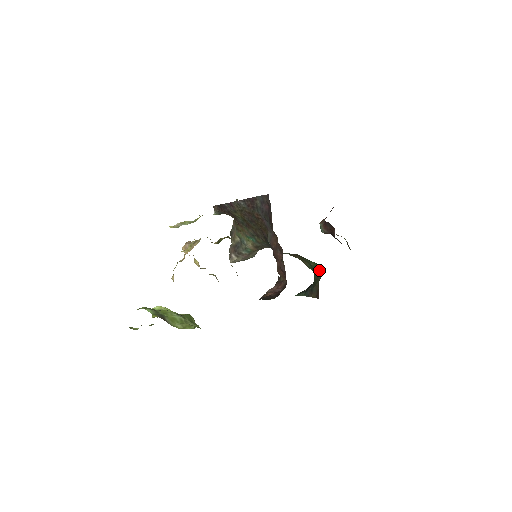
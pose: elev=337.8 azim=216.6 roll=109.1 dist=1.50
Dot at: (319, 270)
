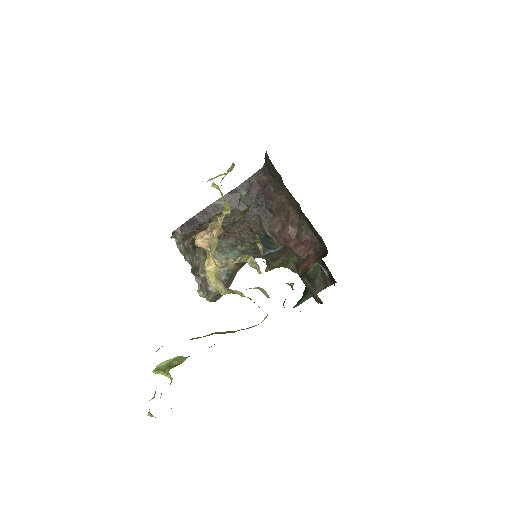
Dot at: occluded
